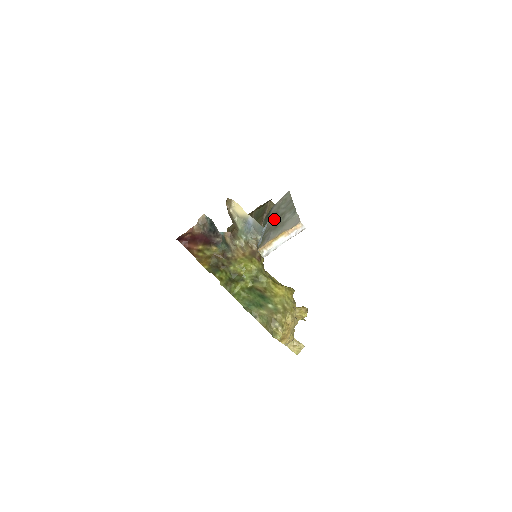
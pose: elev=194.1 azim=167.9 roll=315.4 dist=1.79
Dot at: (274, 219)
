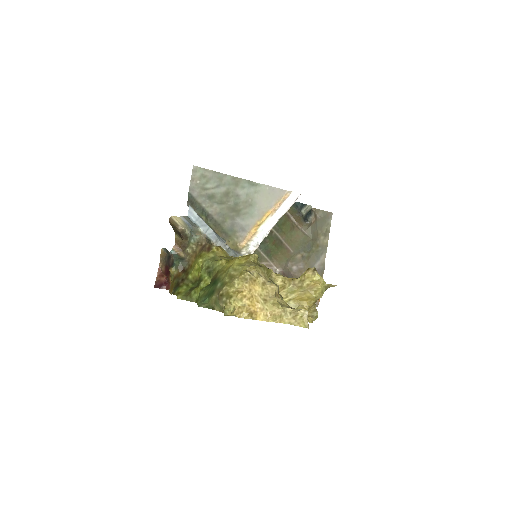
Dot at: (217, 204)
